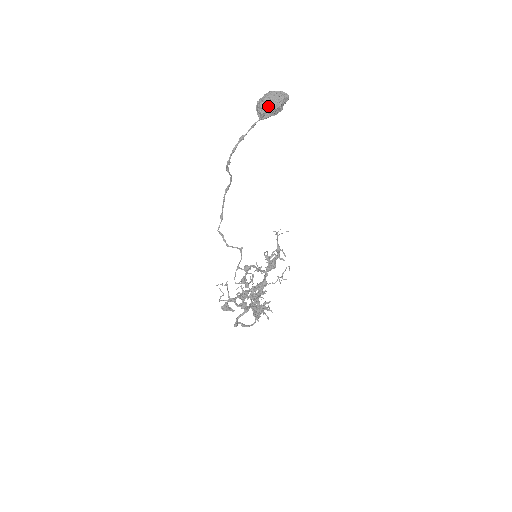
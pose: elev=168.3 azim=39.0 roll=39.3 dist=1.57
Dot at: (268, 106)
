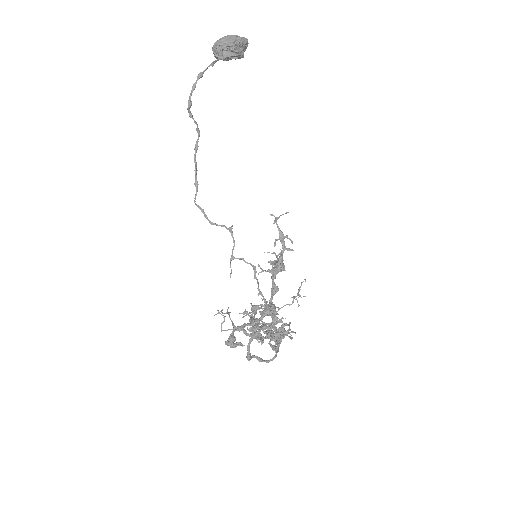
Dot at: (225, 43)
